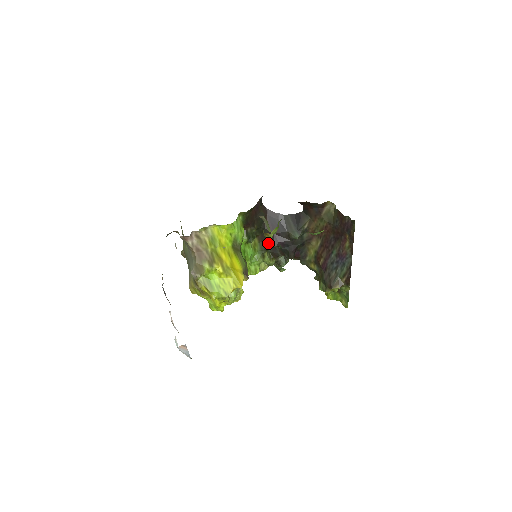
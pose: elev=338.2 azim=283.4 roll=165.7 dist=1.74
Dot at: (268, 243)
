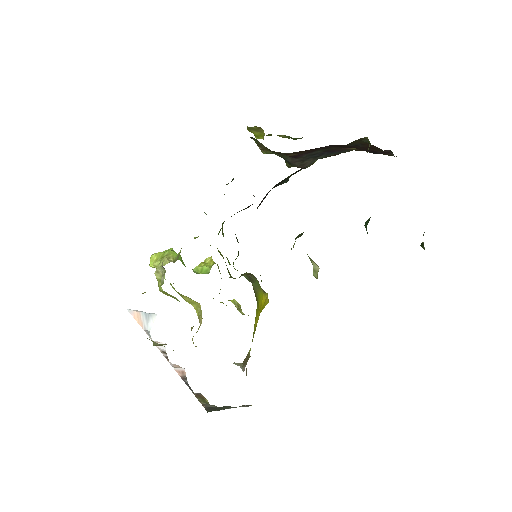
Dot at: occluded
